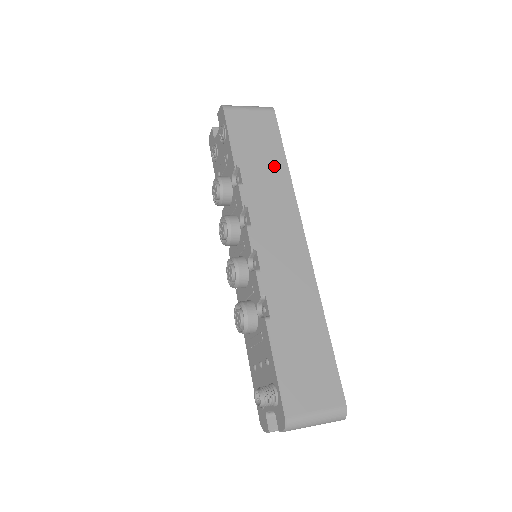
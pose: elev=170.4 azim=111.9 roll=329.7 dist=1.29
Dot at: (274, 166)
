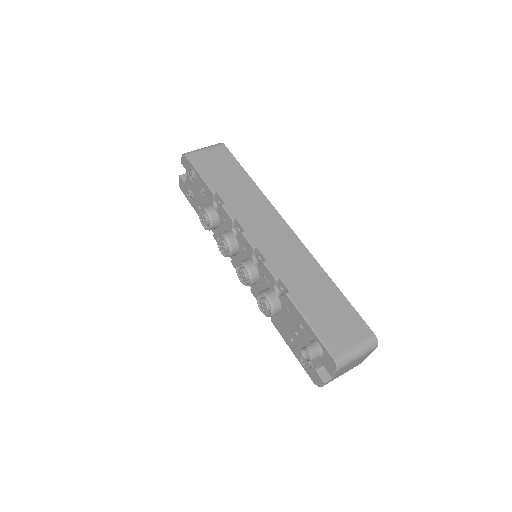
Dot at: (242, 183)
